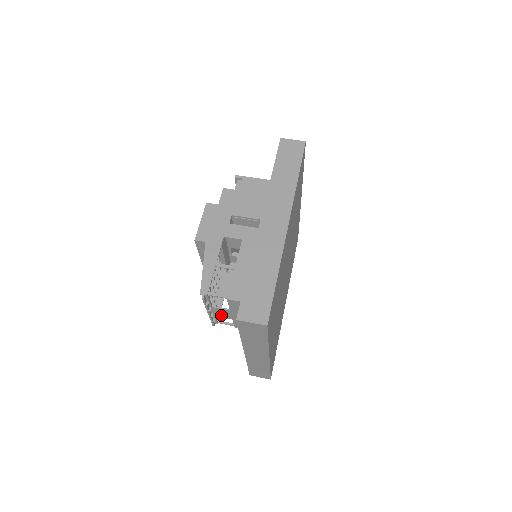
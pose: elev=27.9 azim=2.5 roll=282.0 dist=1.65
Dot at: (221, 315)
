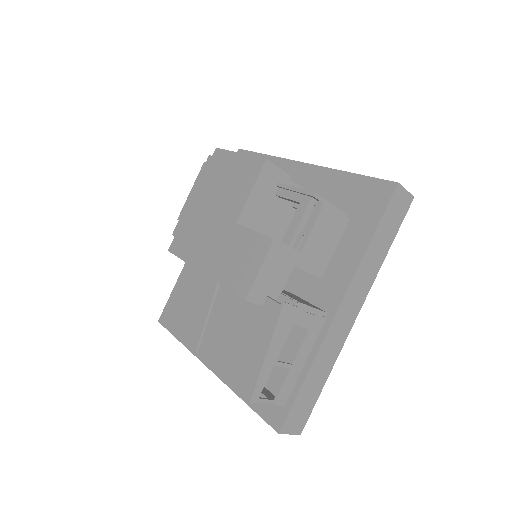
Dot at: occluded
